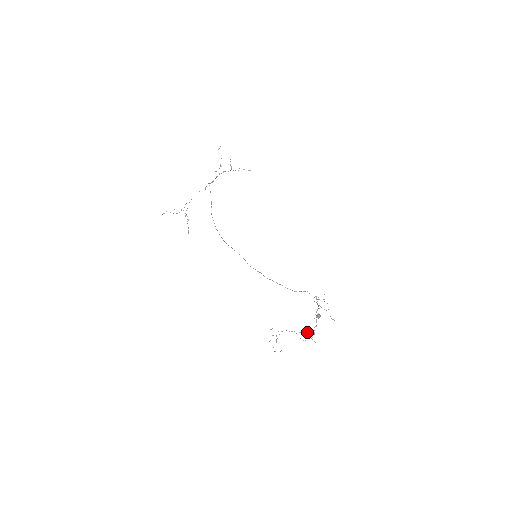
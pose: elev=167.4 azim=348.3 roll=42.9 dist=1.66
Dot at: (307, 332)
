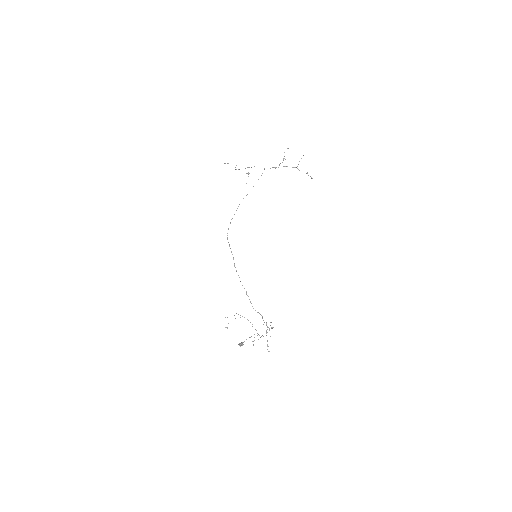
Dot at: (257, 333)
